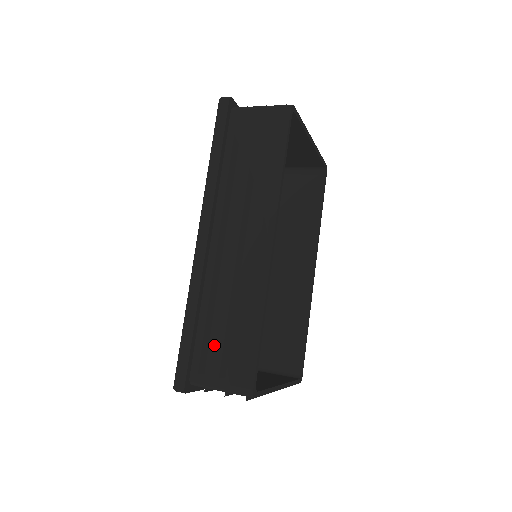
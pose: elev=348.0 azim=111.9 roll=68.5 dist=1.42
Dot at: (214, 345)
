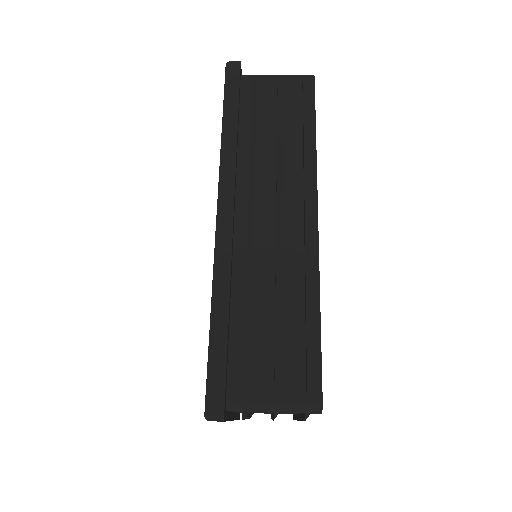
Dot at: (257, 349)
